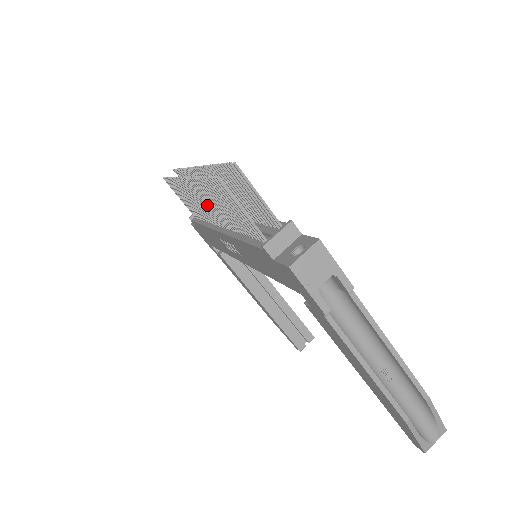
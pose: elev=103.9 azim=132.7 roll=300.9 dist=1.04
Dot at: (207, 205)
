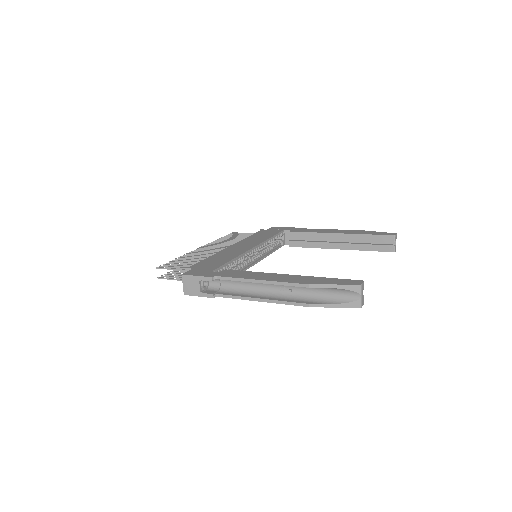
Dot at: occluded
